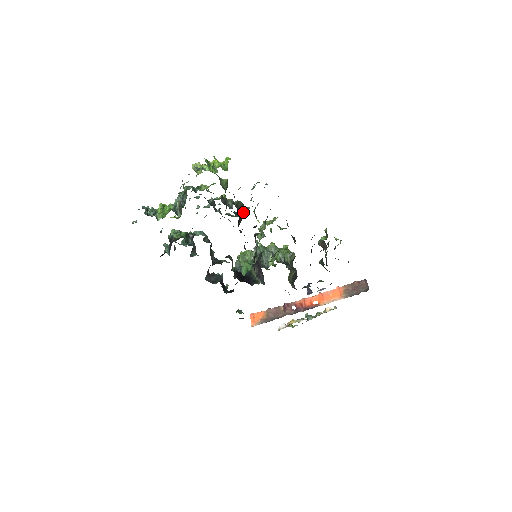
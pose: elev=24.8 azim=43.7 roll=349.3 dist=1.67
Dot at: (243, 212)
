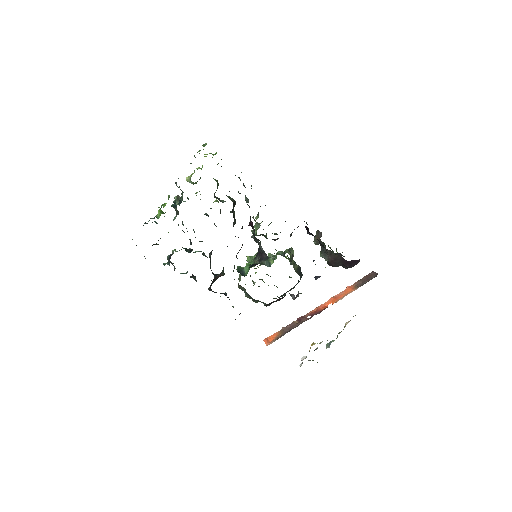
Dot at: (235, 201)
